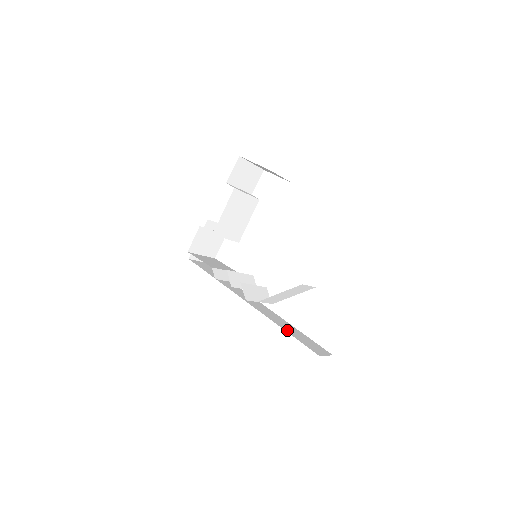
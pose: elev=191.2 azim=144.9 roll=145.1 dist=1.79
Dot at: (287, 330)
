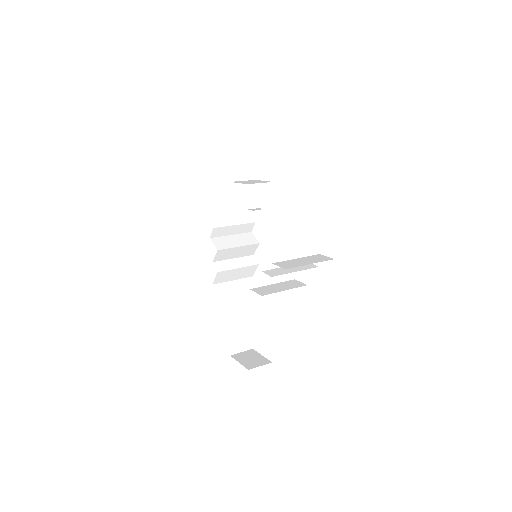
Dot at: occluded
